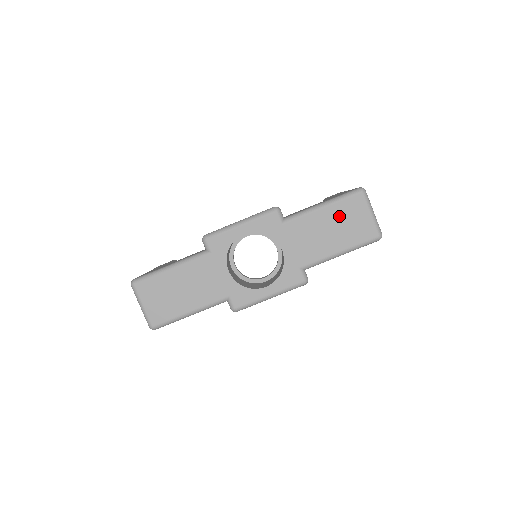
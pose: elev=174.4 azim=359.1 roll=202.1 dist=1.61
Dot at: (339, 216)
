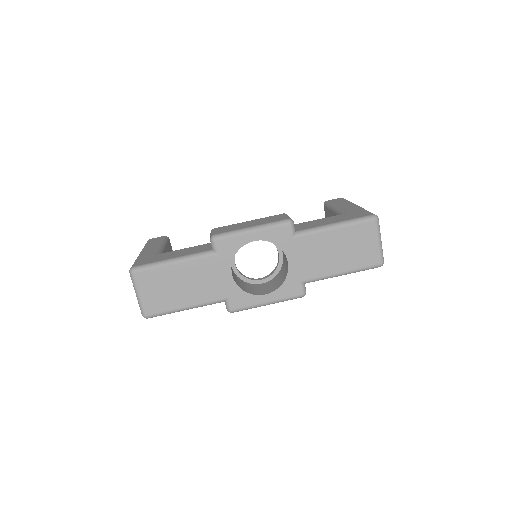
Dot at: (349, 239)
